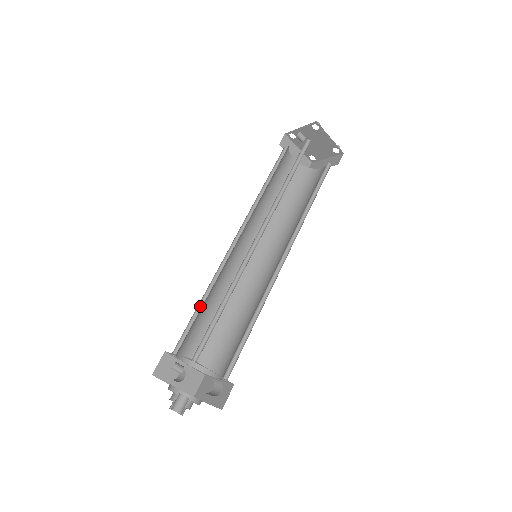
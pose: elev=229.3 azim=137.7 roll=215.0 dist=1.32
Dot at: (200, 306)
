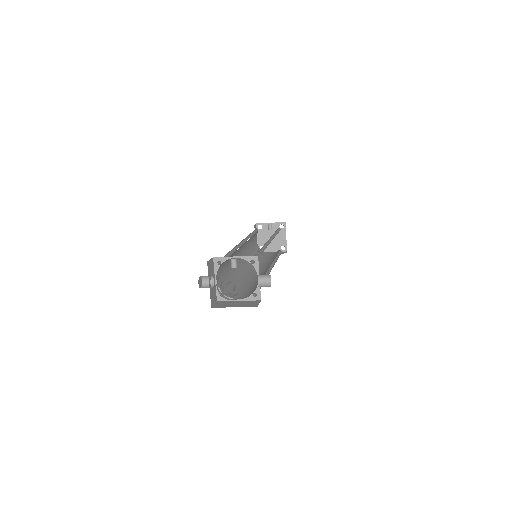
Dot at: (228, 254)
